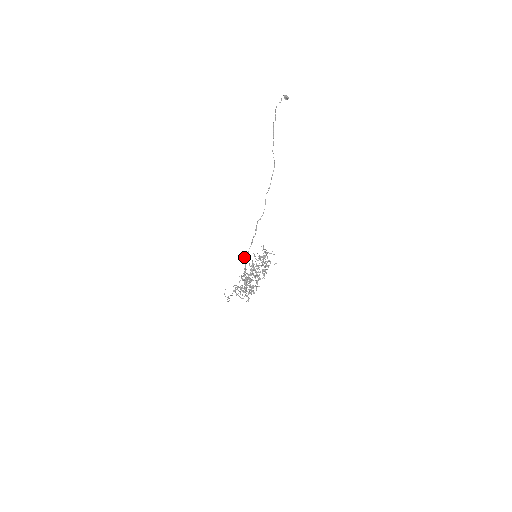
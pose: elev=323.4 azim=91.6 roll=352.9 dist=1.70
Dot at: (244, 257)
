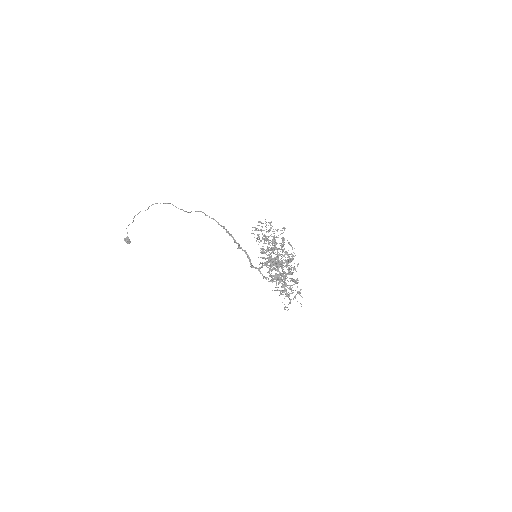
Dot at: occluded
